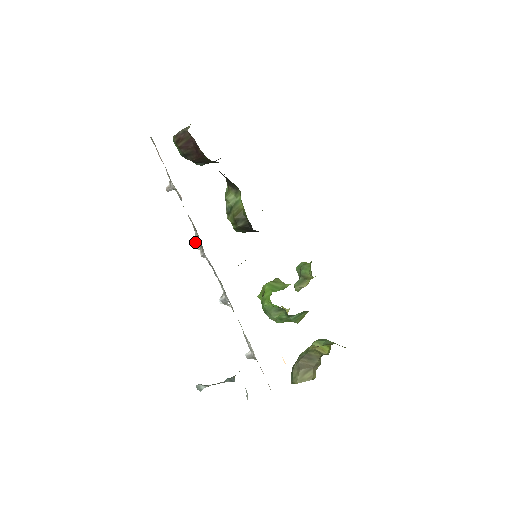
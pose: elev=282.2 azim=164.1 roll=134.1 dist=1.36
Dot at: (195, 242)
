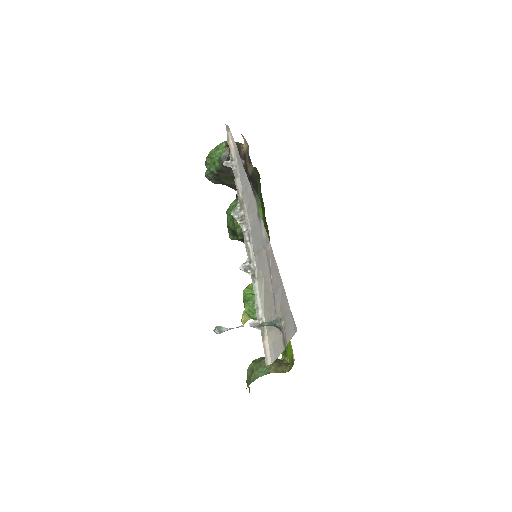
Dot at: (236, 211)
